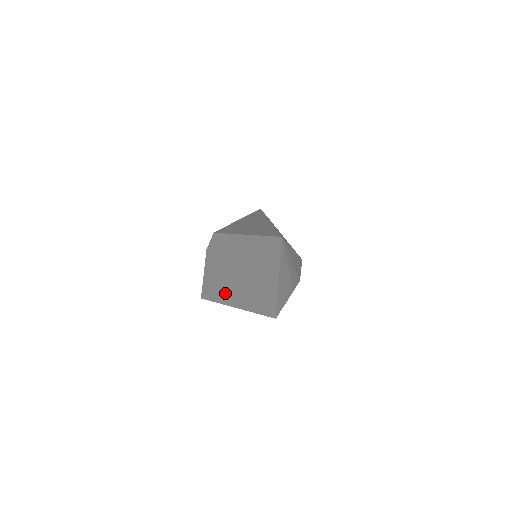
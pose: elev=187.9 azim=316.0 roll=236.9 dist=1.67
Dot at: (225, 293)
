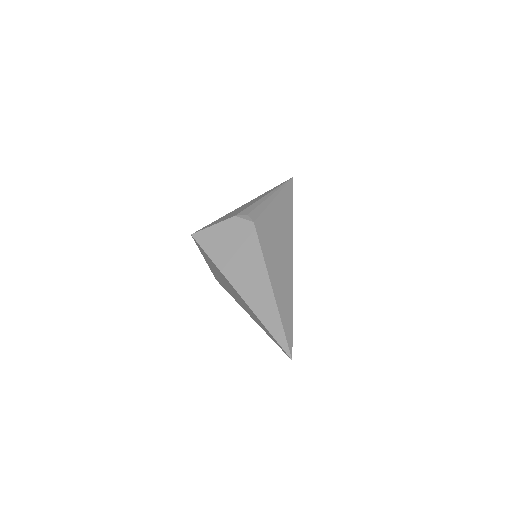
Dot at: (212, 263)
